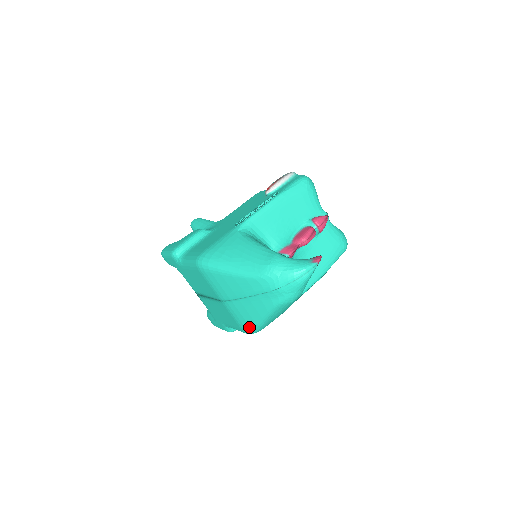
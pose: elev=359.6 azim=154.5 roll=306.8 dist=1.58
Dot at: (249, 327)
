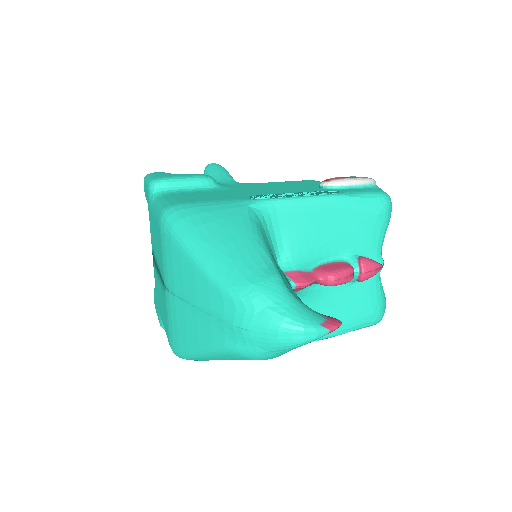
Dot at: (178, 346)
